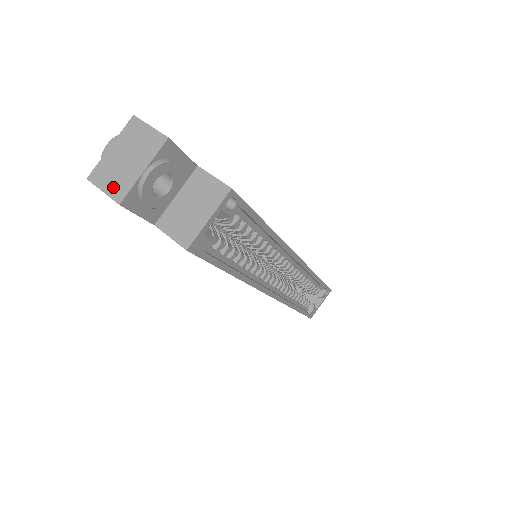
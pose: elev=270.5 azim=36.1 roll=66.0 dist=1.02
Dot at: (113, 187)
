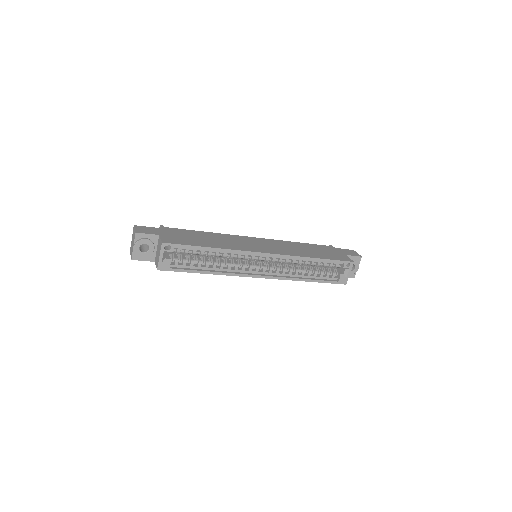
Dot at: (131, 254)
